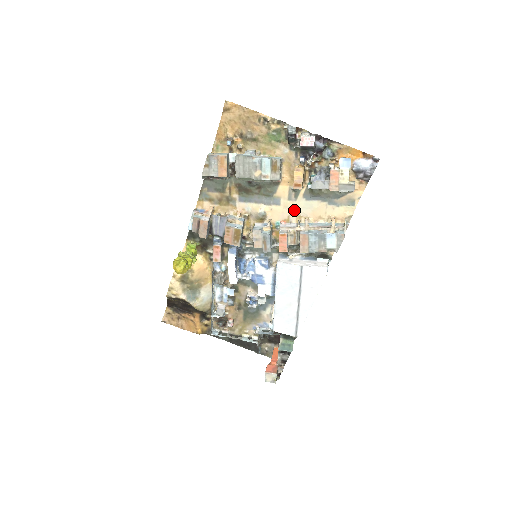
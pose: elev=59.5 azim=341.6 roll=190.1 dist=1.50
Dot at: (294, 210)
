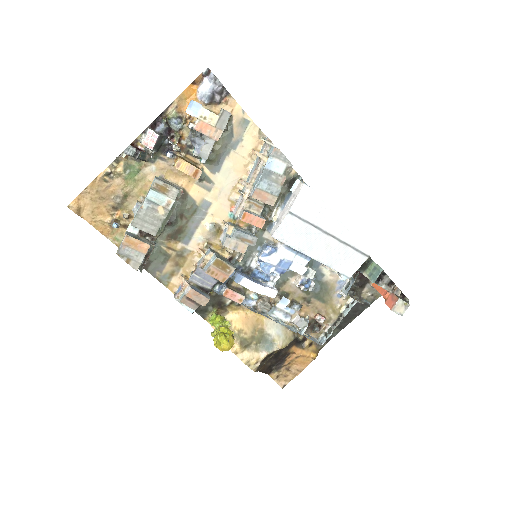
Dot at: (224, 191)
